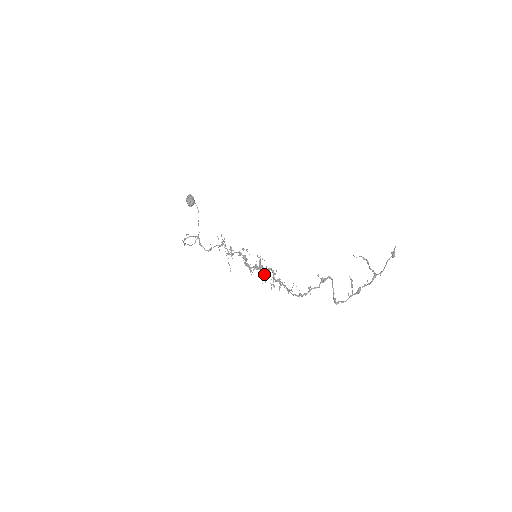
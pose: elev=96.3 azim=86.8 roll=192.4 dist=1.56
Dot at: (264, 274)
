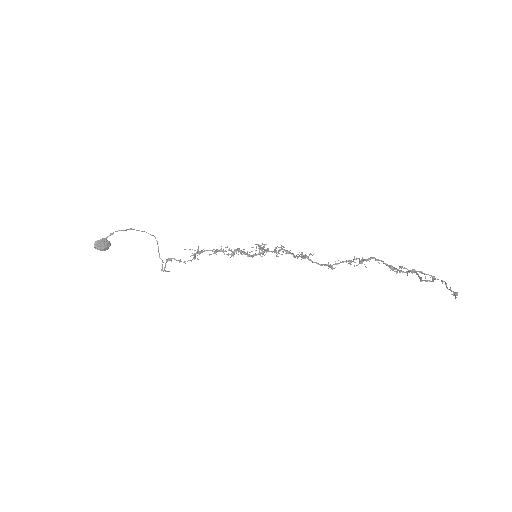
Dot at: (276, 248)
